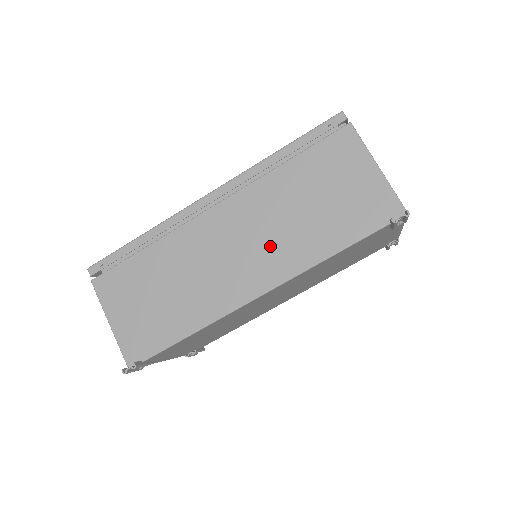
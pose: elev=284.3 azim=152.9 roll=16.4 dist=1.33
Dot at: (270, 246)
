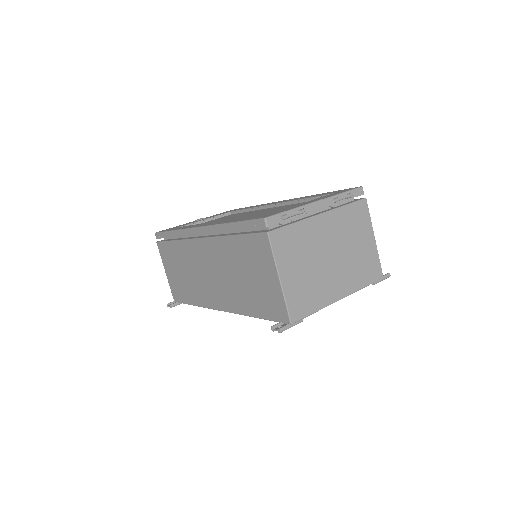
Dot at: (224, 286)
